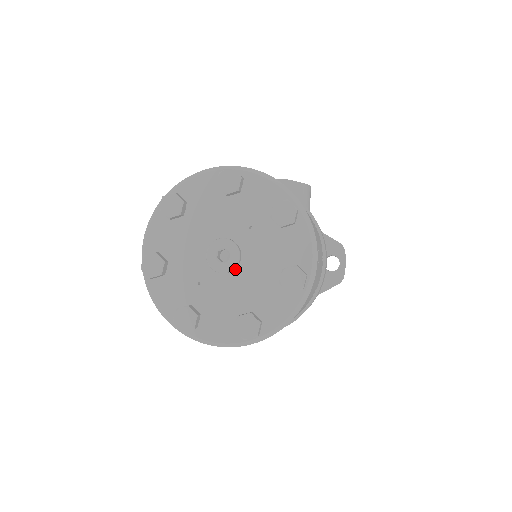
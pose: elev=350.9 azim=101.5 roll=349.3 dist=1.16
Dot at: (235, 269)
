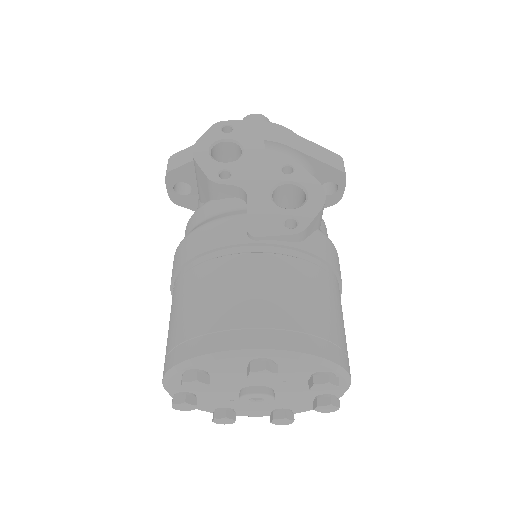
Dot at: occluded
